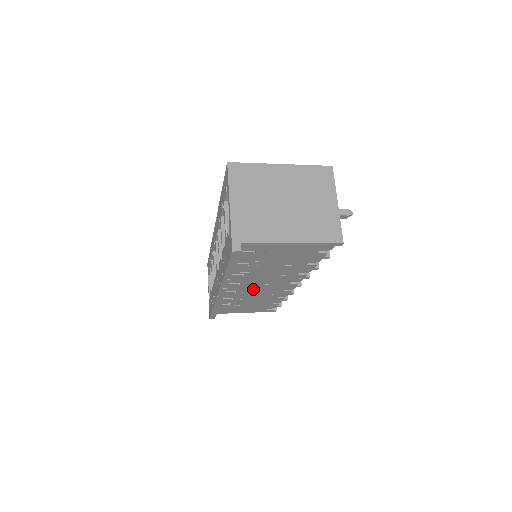
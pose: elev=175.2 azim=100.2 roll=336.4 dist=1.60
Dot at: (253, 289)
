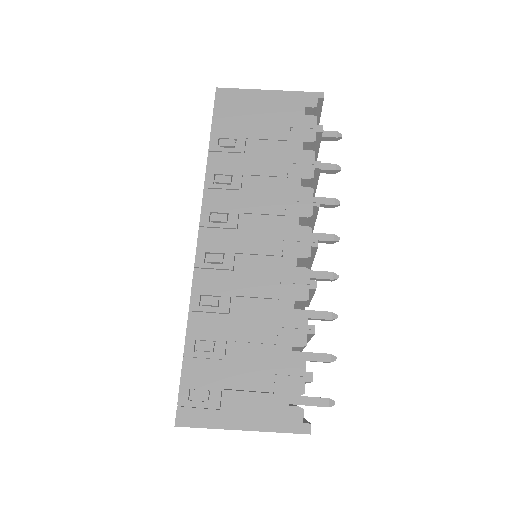
Dot at: occluded
